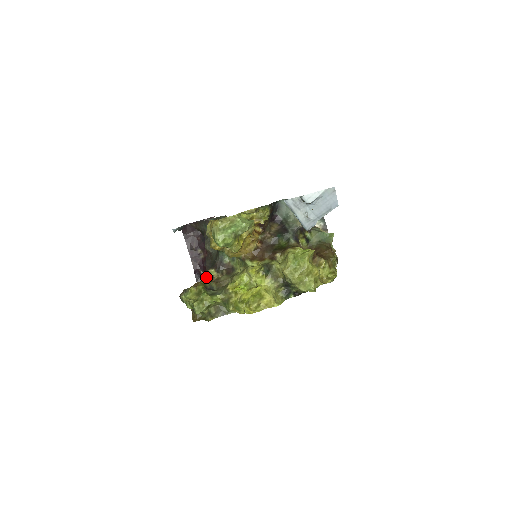
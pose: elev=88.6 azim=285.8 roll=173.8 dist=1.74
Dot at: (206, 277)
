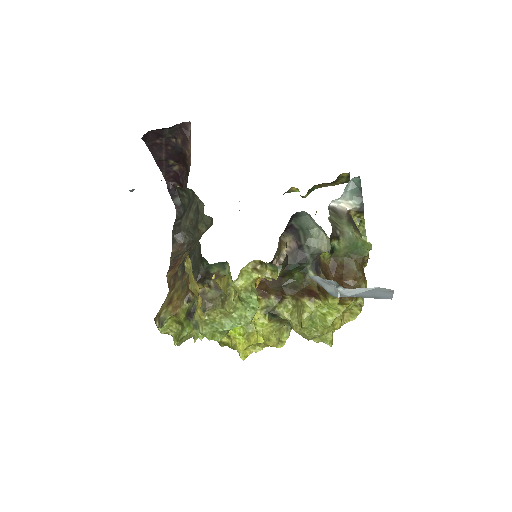
Dot at: (187, 296)
